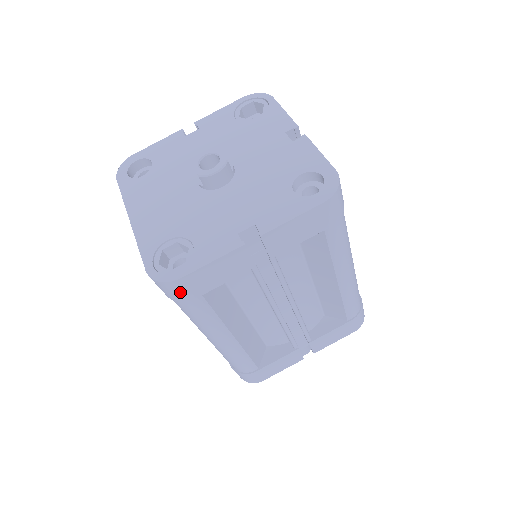
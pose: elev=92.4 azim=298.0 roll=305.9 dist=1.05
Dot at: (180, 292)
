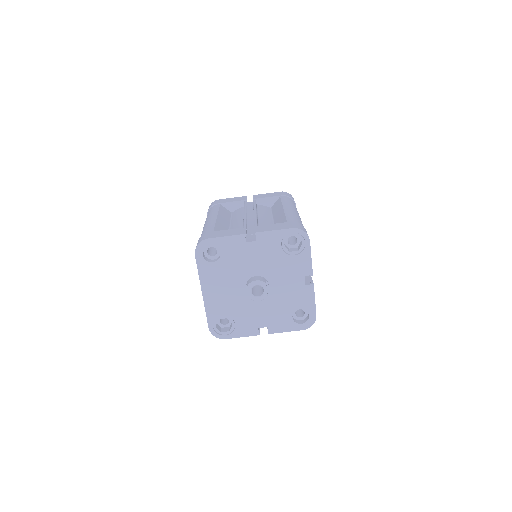
Dot at: occluded
